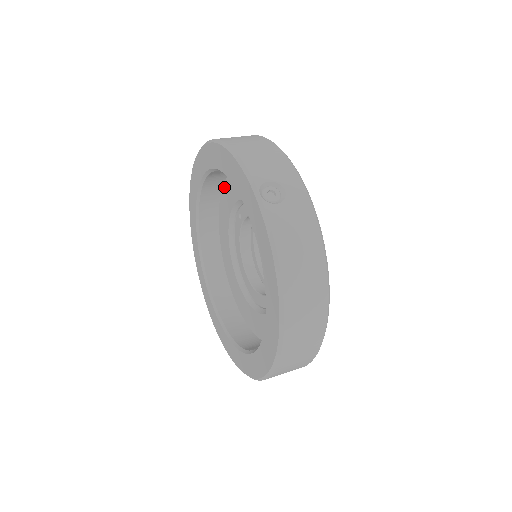
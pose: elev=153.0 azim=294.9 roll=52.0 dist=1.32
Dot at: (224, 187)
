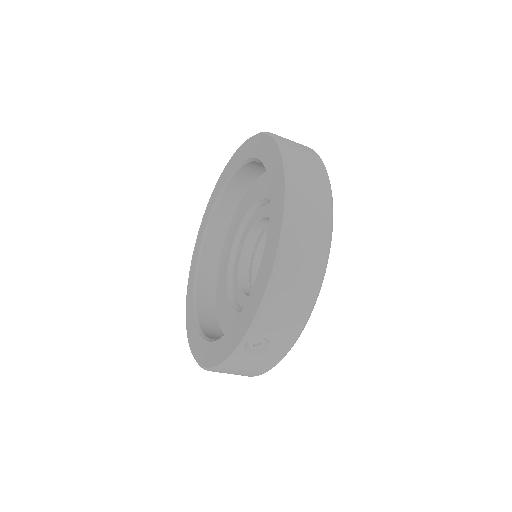
Dot at: (226, 239)
